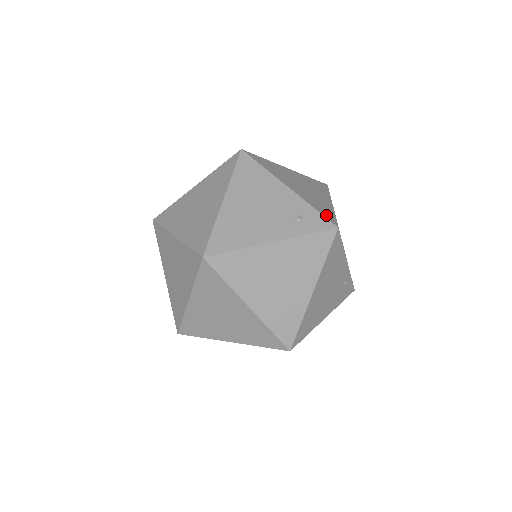
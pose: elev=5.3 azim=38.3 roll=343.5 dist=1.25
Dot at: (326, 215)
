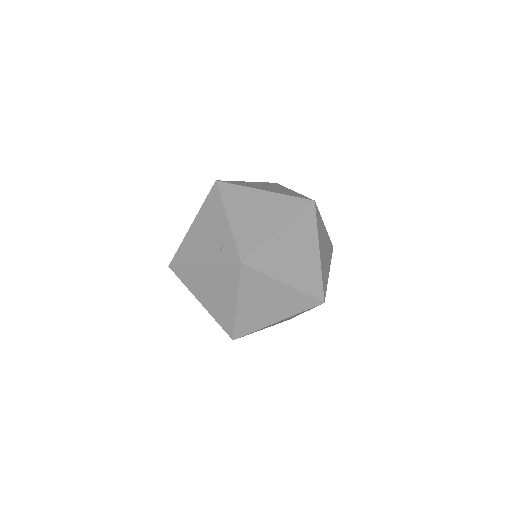
Dot at: (242, 248)
